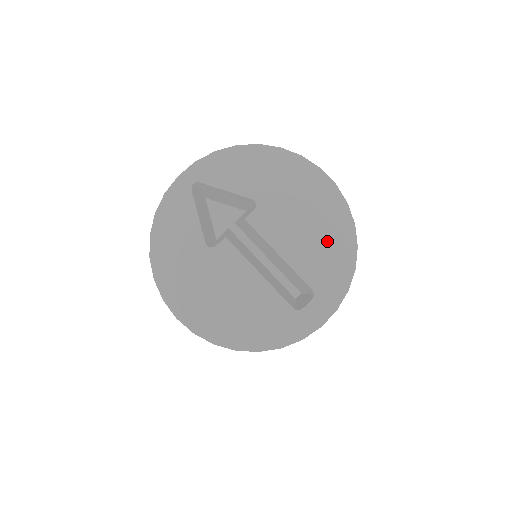
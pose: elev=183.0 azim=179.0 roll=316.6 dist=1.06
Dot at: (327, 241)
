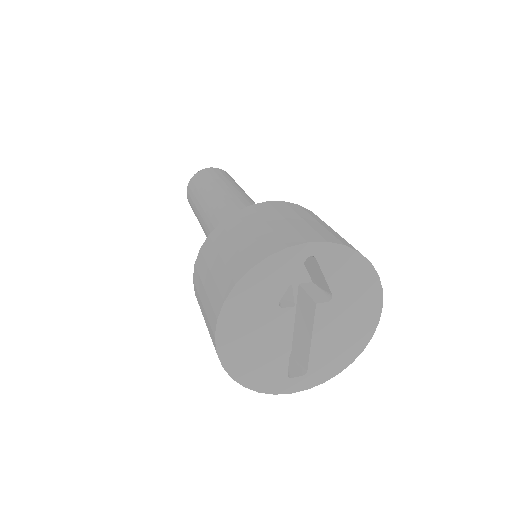
Dot at: (342, 349)
